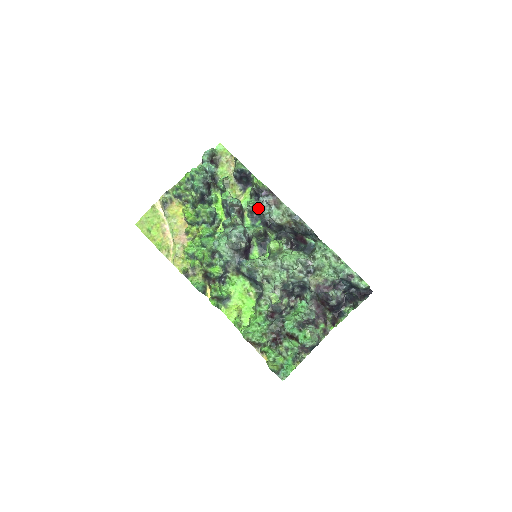
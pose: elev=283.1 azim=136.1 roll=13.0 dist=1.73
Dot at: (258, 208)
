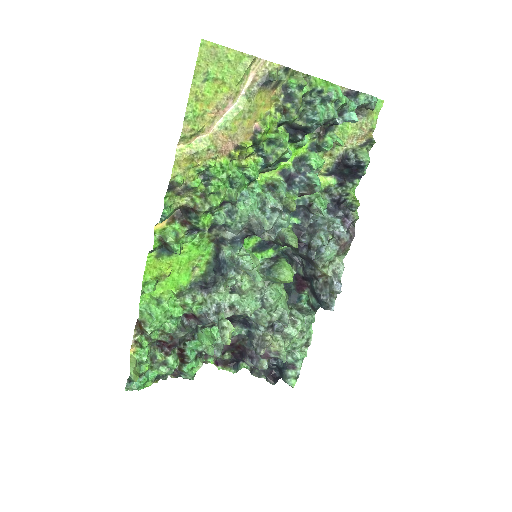
Dot at: (318, 215)
